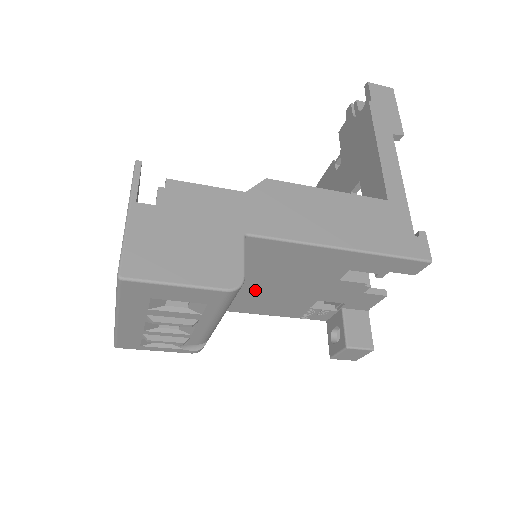
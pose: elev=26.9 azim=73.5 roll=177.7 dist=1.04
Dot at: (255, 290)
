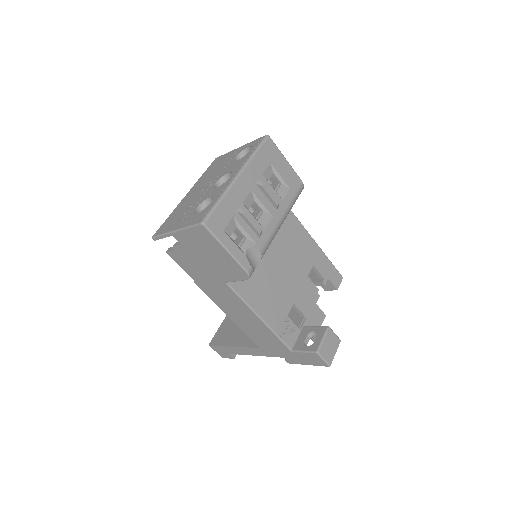
Dot at: (266, 266)
